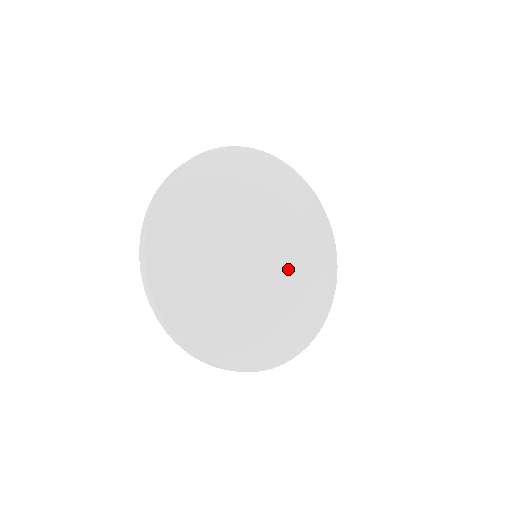
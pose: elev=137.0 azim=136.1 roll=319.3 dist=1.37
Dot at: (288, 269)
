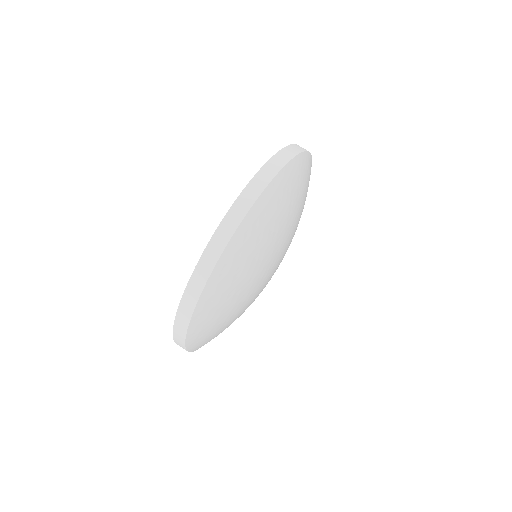
Dot at: (284, 255)
